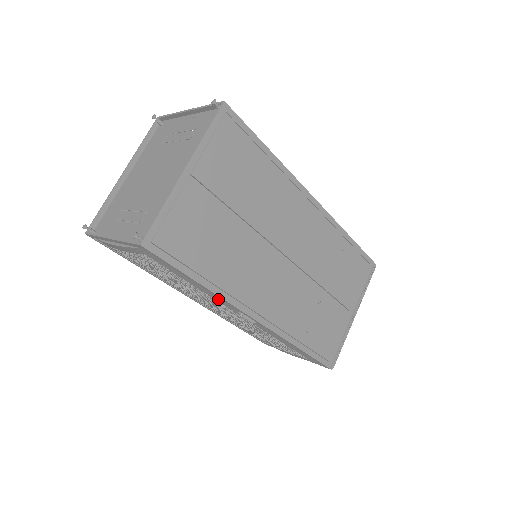
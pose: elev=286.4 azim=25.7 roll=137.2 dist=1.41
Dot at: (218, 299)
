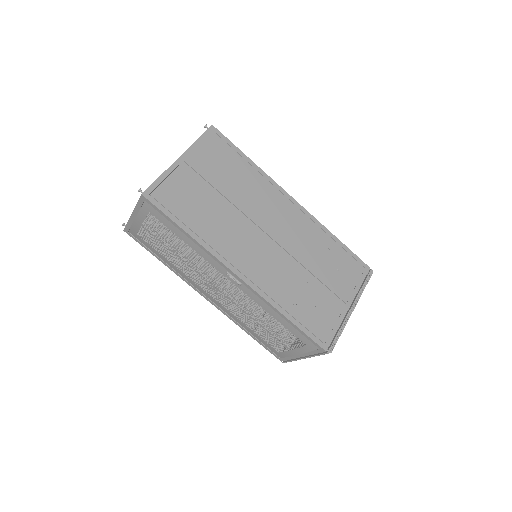
Dot at: (207, 257)
